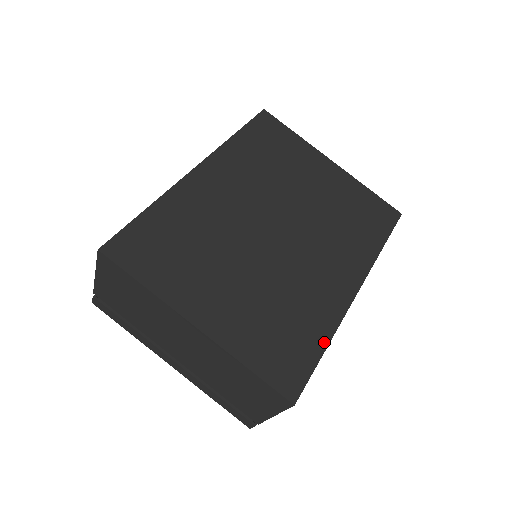
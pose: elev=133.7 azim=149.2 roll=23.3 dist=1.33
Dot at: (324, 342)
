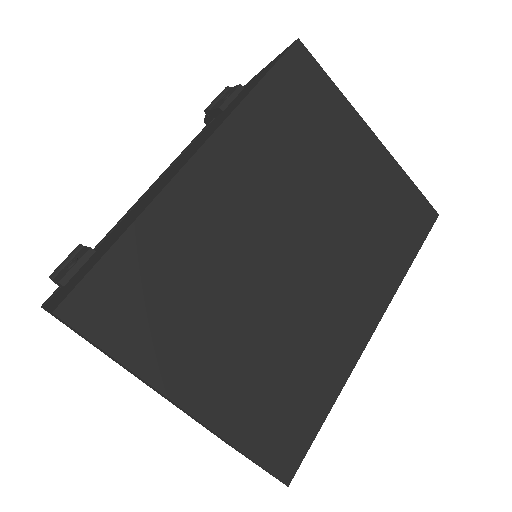
Dot at: (328, 404)
